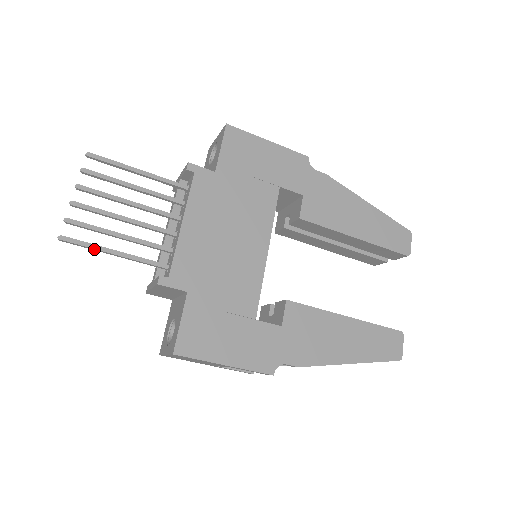
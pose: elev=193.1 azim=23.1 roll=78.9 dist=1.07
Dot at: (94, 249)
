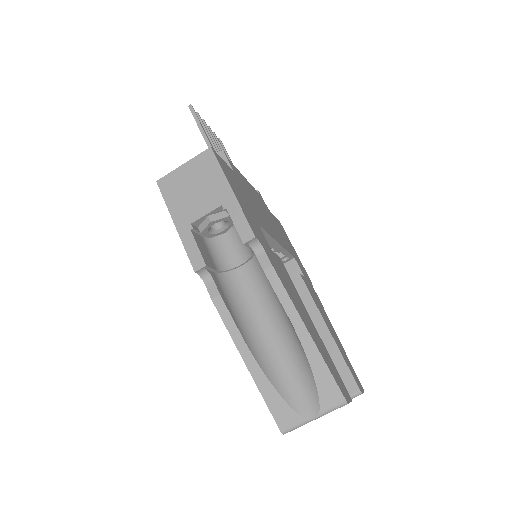
Dot at: (199, 124)
